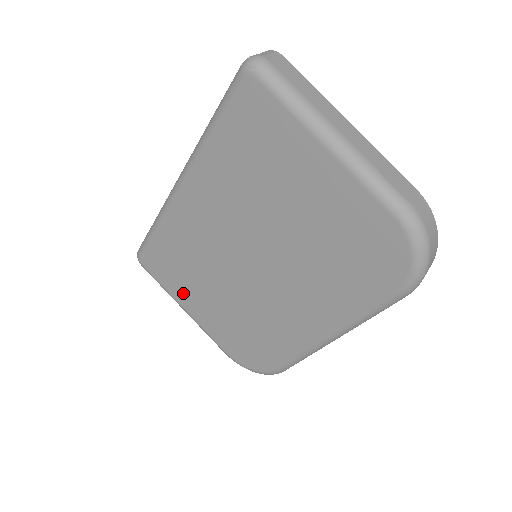
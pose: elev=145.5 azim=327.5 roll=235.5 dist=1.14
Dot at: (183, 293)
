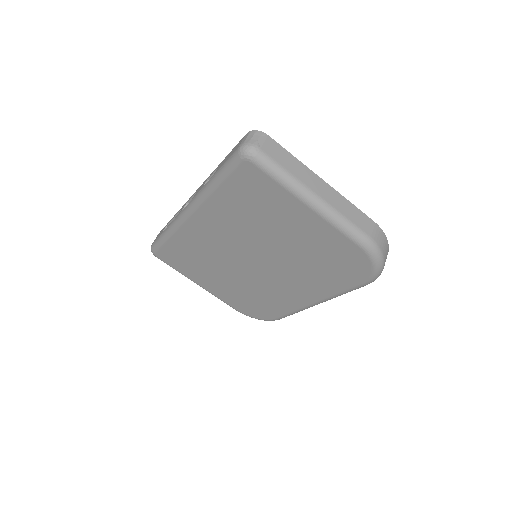
Dot at: (196, 276)
